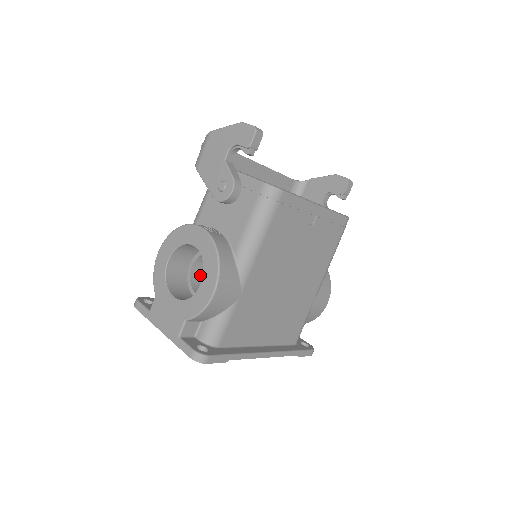
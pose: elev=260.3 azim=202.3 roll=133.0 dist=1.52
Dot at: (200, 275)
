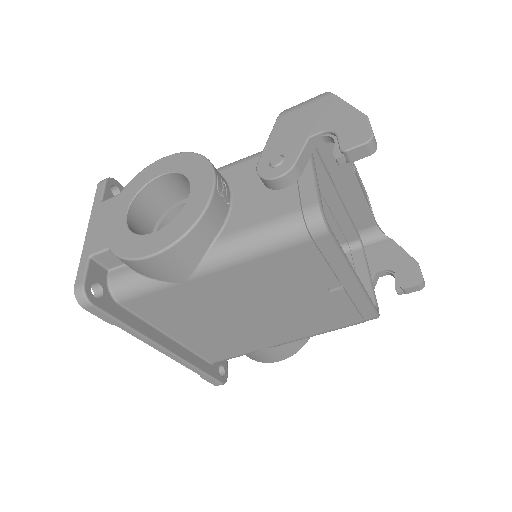
Dot at: occluded
